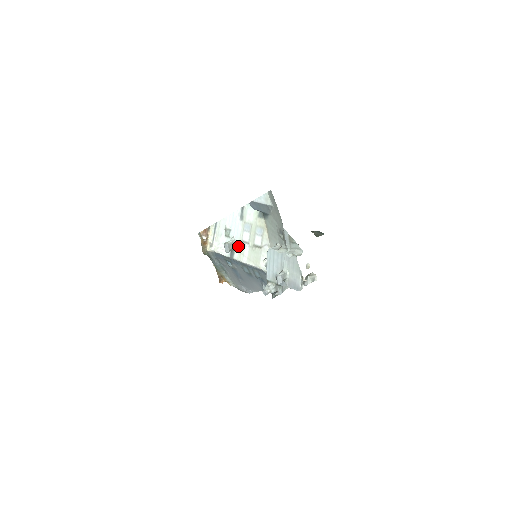
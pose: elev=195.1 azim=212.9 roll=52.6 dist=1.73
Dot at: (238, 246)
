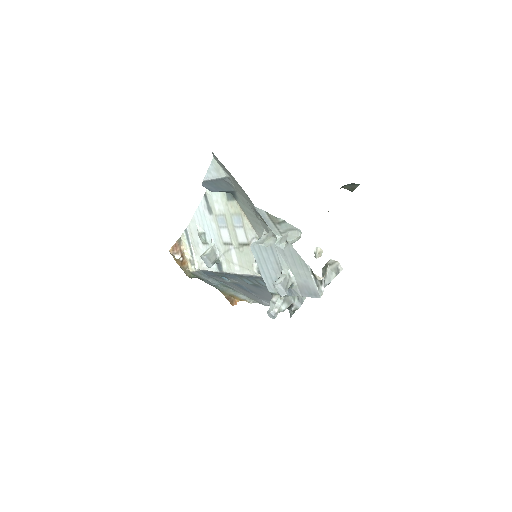
Dot at: (222, 252)
